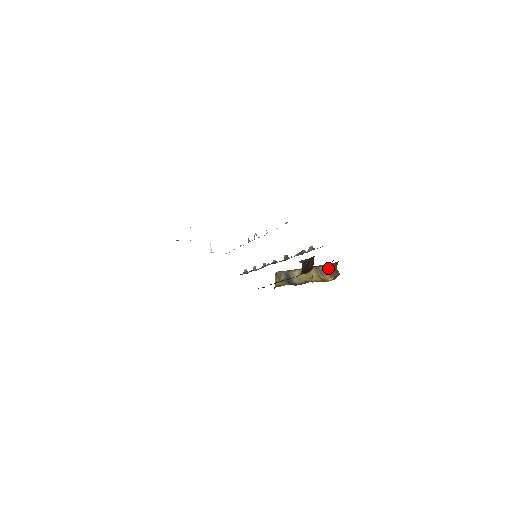
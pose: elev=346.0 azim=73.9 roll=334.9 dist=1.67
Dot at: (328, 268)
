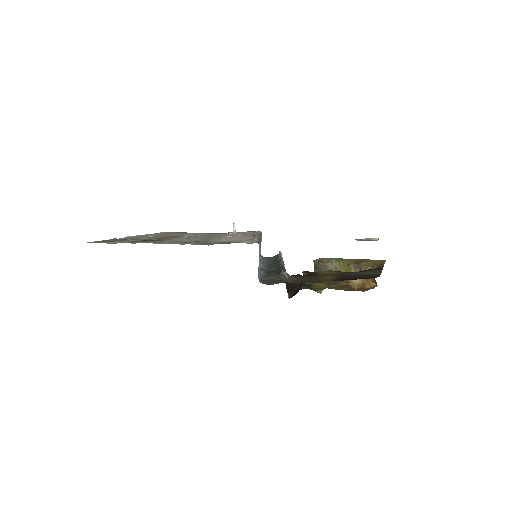
Dot at: occluded
